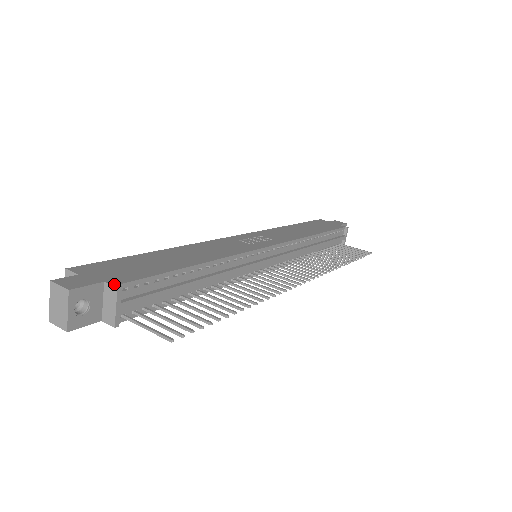
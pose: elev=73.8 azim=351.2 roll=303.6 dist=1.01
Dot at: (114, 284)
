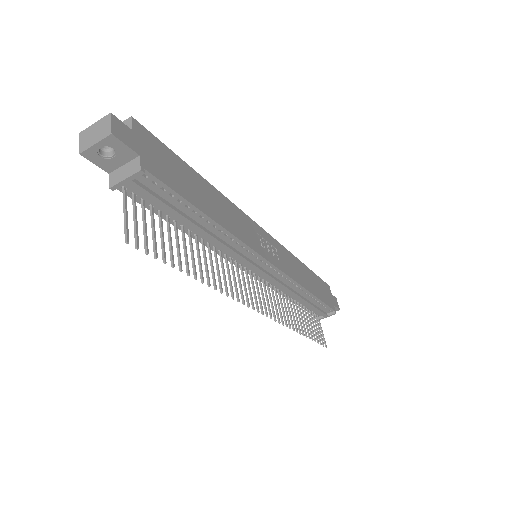
Dot at: (143, 165)
